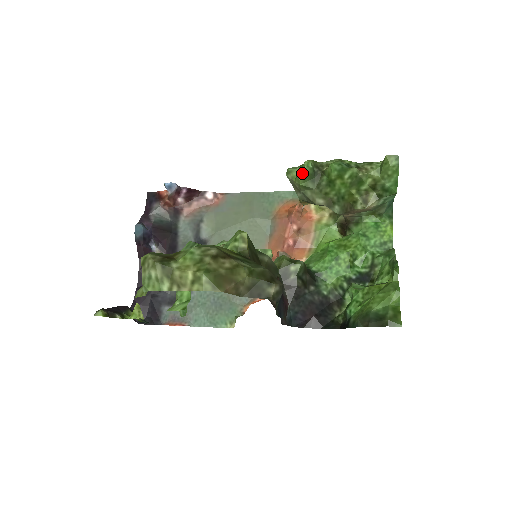
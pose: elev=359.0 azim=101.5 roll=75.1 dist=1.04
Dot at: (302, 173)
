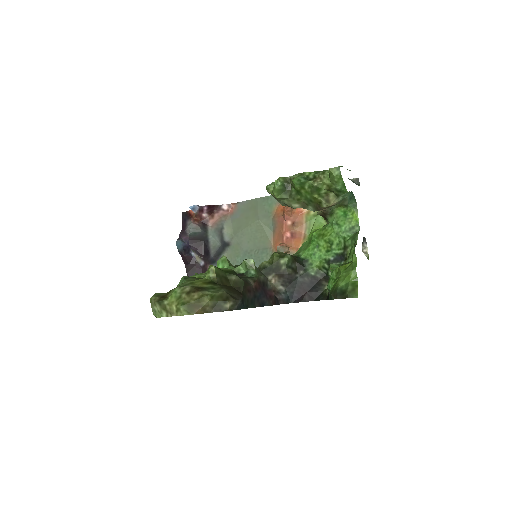
Dot at: (274, 190)
